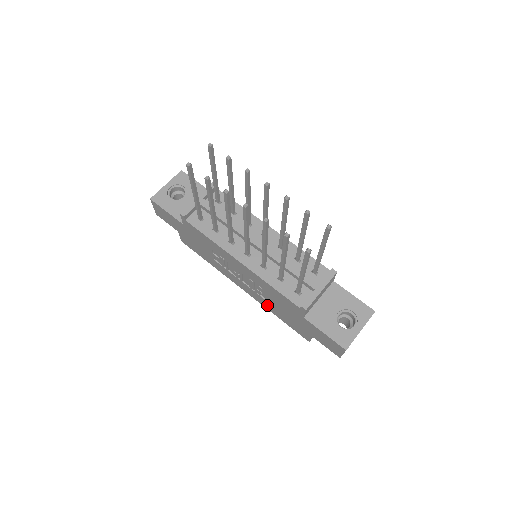
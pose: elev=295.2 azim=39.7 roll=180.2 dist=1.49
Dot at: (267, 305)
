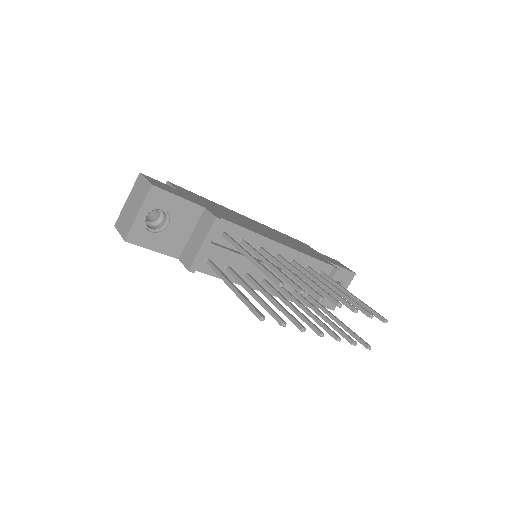
Dot at: occluded
